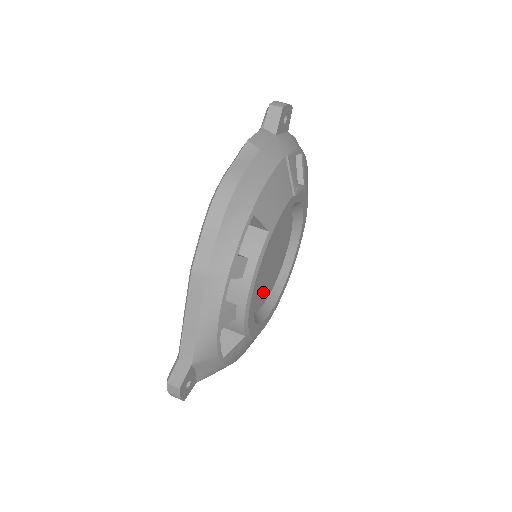
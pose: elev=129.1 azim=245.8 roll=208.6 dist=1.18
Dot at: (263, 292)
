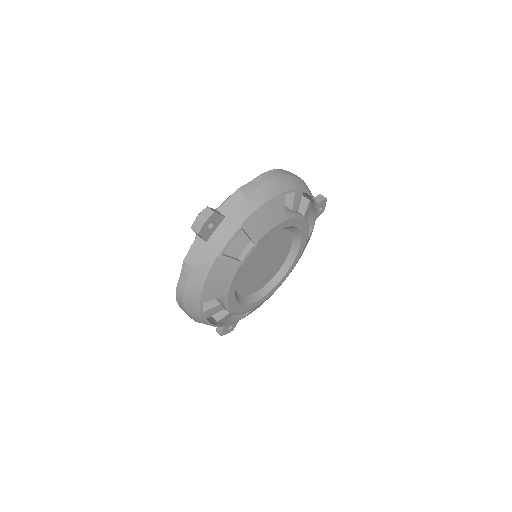
Dot at: (271, 272)
